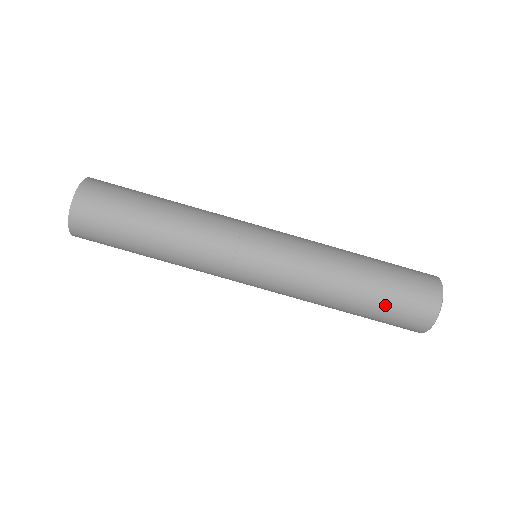
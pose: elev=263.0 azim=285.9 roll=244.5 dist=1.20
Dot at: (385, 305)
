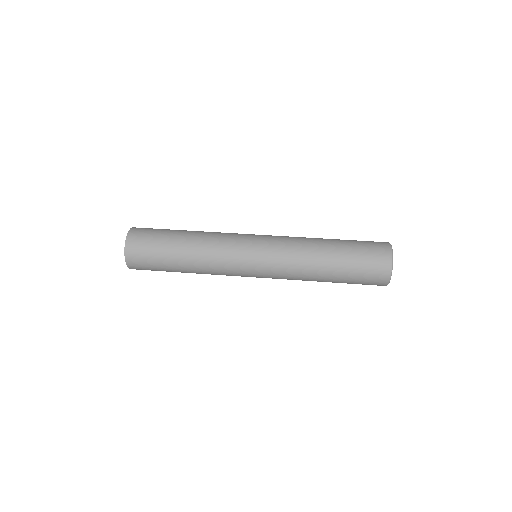
Dot at: occluded
